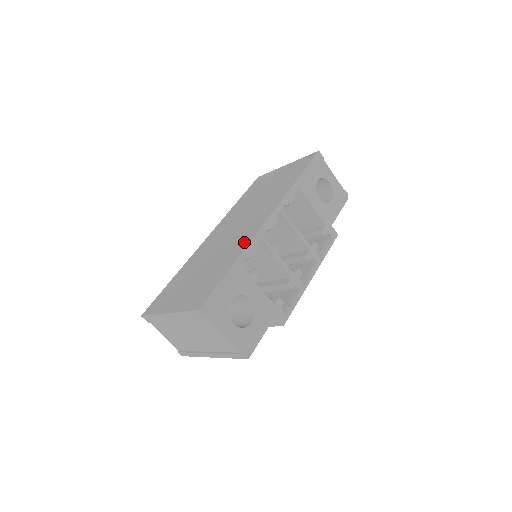
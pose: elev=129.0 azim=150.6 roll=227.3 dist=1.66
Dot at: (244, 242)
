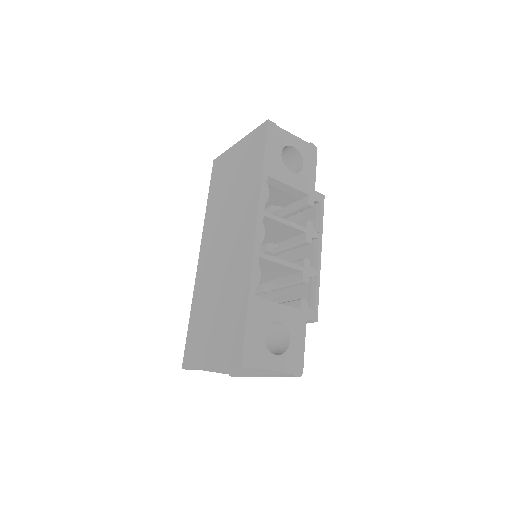
Dot at: (245, 268)
